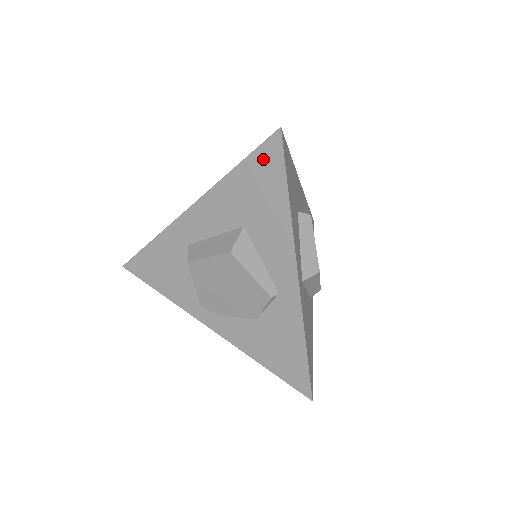
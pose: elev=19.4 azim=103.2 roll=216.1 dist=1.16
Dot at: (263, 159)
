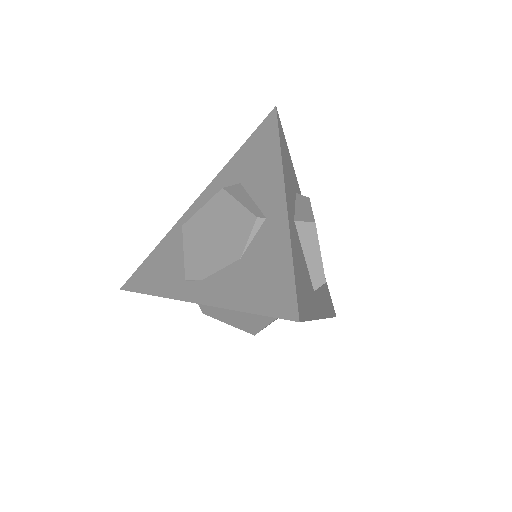
Dot at: (262, 130)
